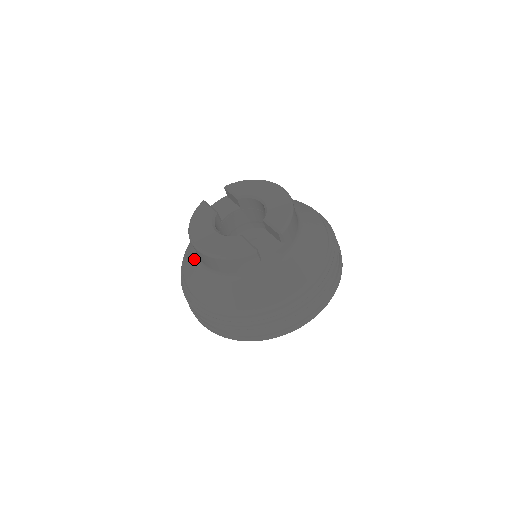
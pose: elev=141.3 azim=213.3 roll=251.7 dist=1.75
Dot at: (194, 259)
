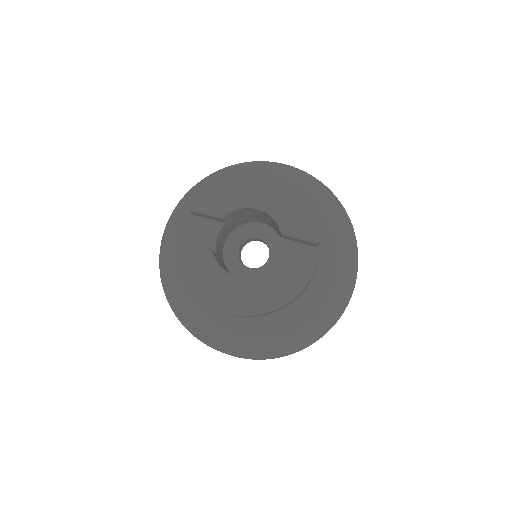
Dot at: (207, 311)
